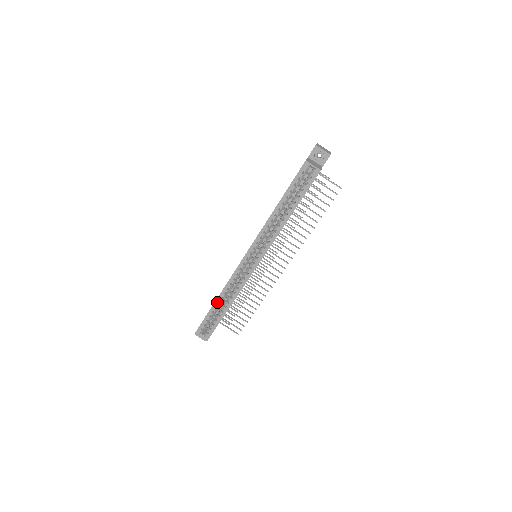
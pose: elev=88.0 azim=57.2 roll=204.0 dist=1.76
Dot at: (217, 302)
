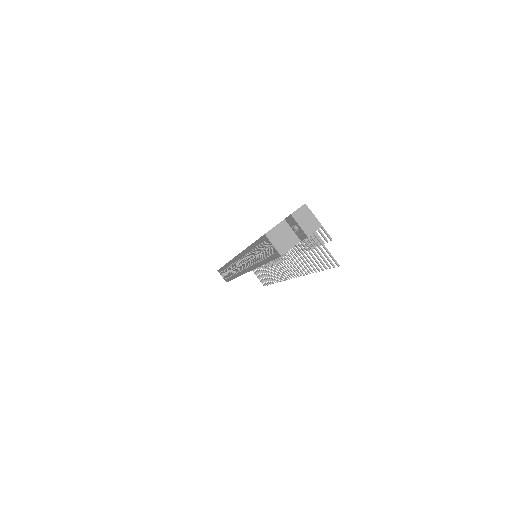
Dot at: (225, 267)
